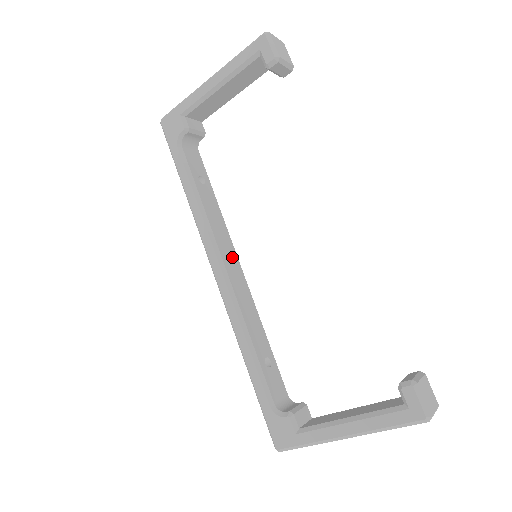
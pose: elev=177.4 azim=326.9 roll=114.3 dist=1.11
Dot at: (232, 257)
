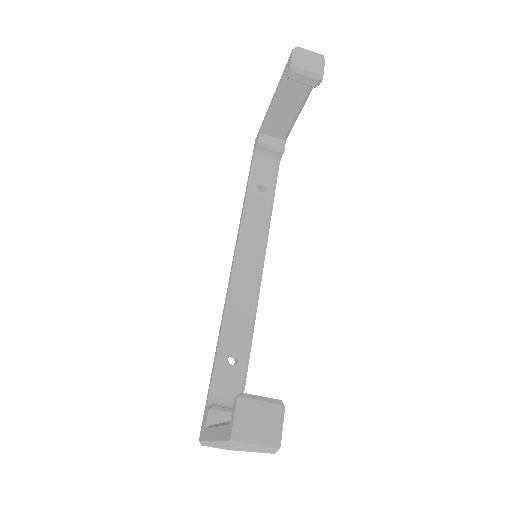
Dot at: (254, 258)
